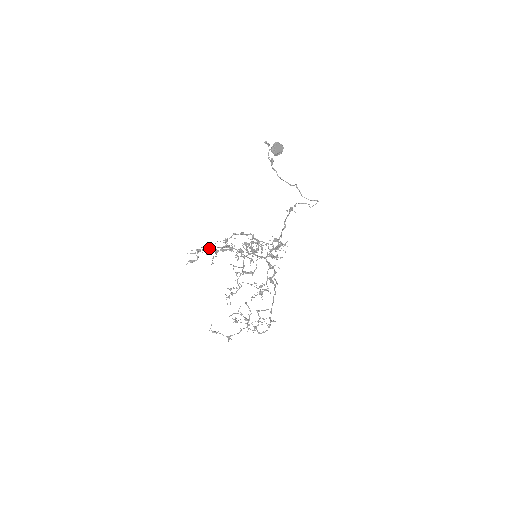
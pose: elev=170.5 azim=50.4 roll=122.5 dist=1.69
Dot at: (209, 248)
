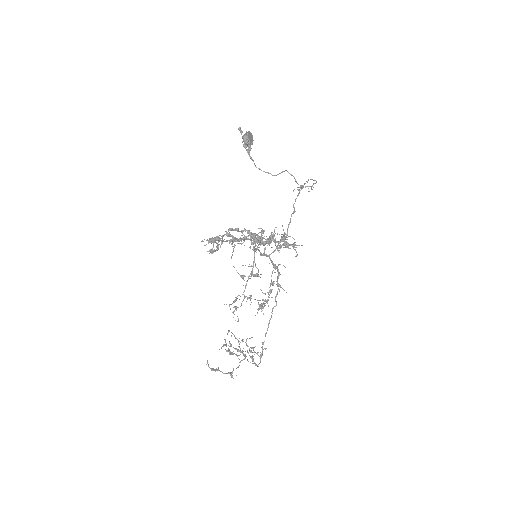
Dot at: (217, 240)
